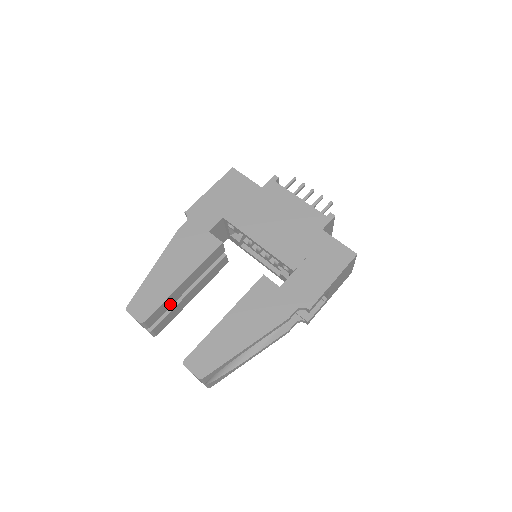
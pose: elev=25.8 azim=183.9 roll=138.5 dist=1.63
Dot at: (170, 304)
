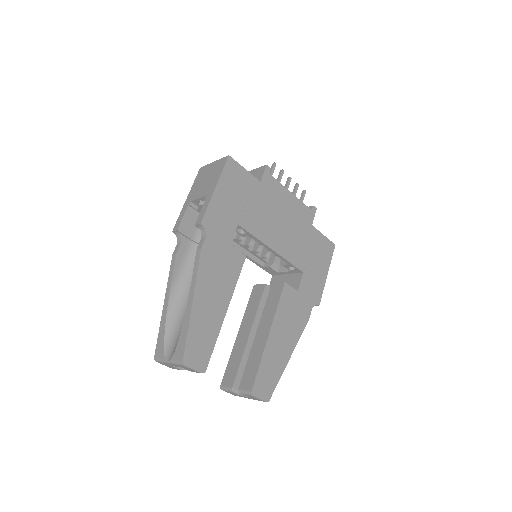
Dot at: occluded
